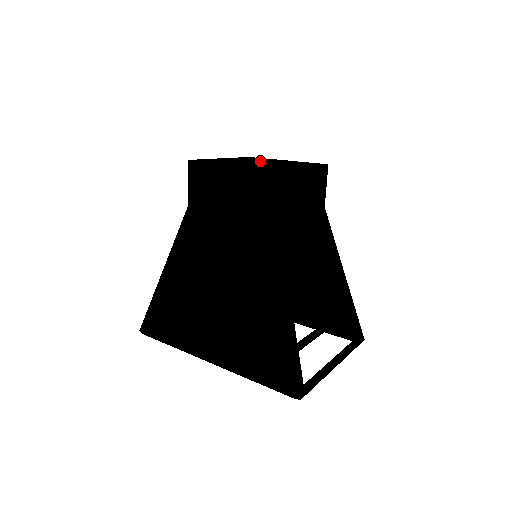
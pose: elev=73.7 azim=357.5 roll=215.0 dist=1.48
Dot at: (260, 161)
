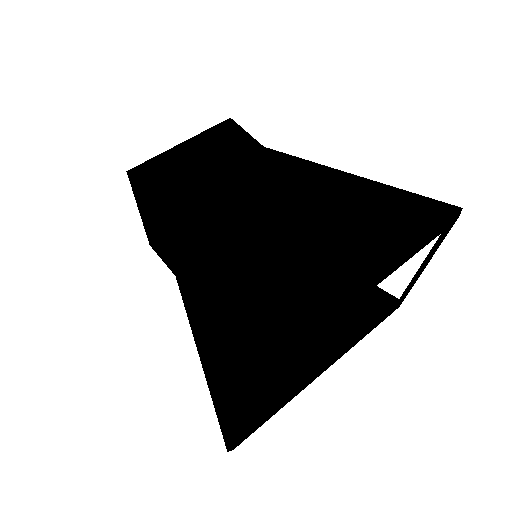
Dot at: occluded
